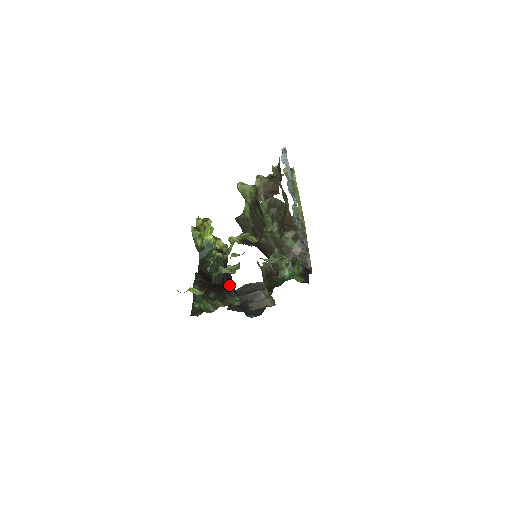
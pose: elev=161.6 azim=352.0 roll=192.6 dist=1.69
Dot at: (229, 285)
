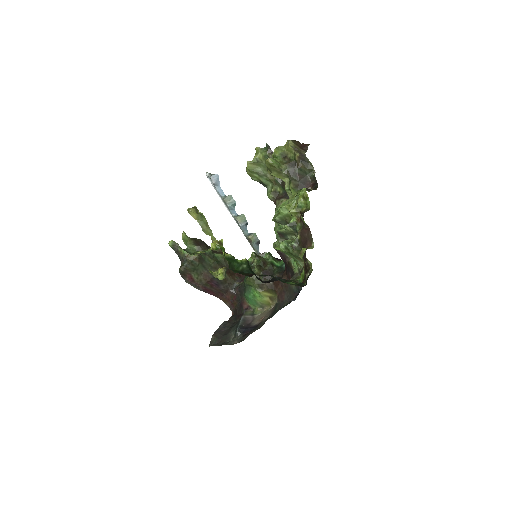
Dot at: occluded
